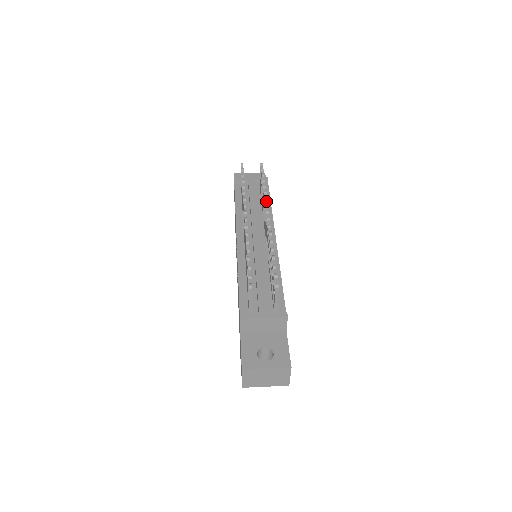
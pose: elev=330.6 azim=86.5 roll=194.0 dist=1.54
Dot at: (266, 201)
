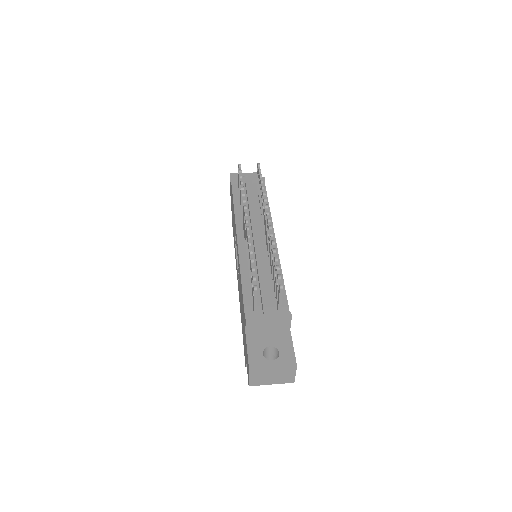
Dot at: (265, 202)
